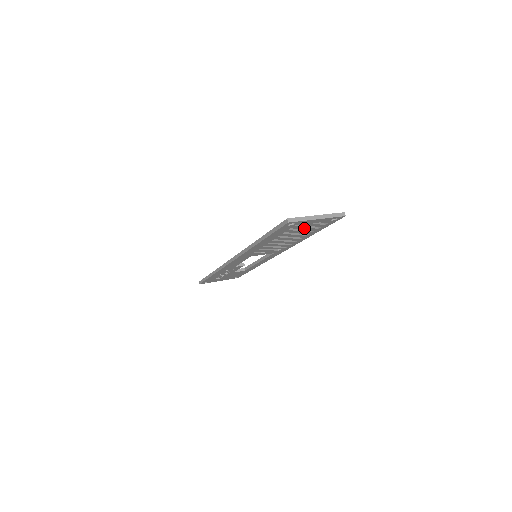
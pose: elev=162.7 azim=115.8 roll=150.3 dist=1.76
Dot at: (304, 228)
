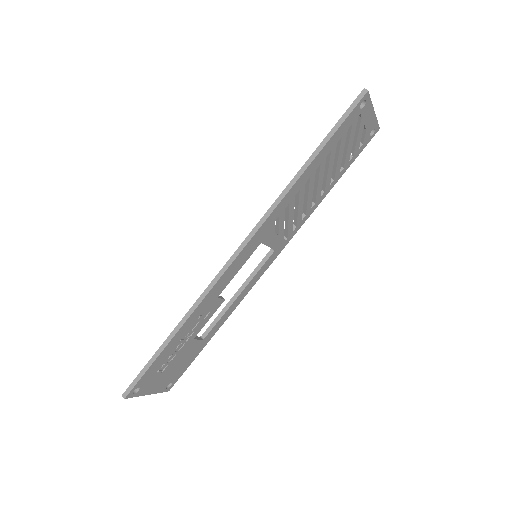
Dot at: (350, 142)
